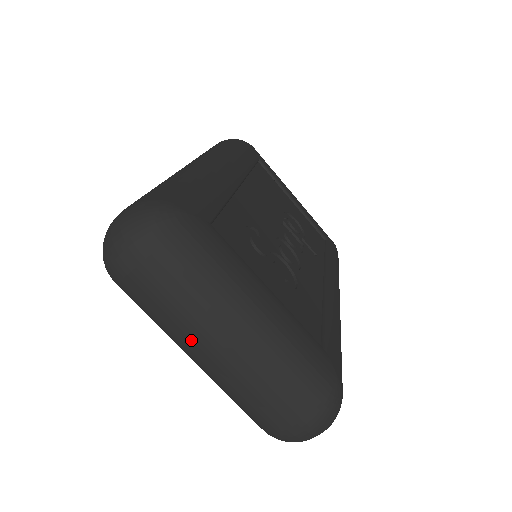
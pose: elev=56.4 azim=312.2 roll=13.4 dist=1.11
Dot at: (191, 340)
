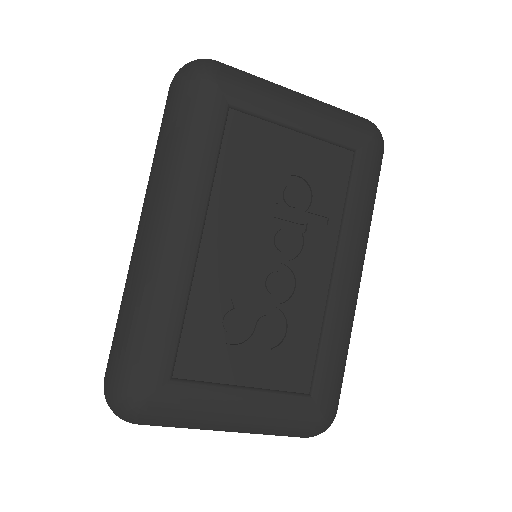
Dot at: occluded
